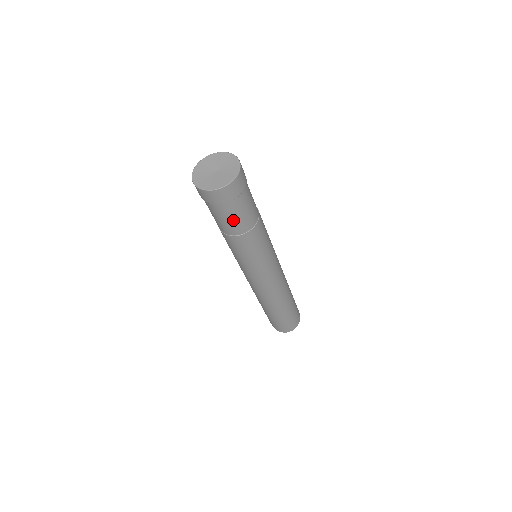
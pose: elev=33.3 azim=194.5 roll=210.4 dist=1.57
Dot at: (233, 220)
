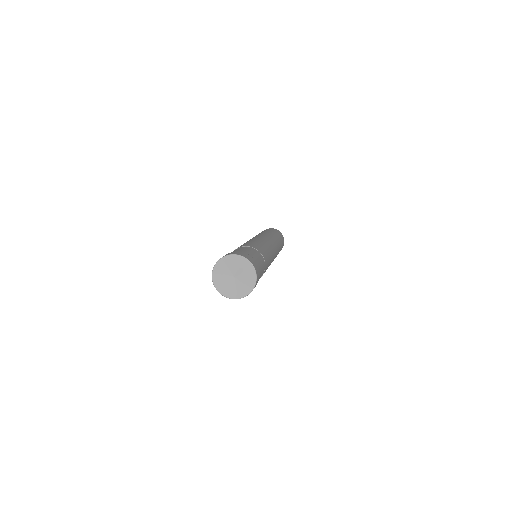
Dot at: occluded
